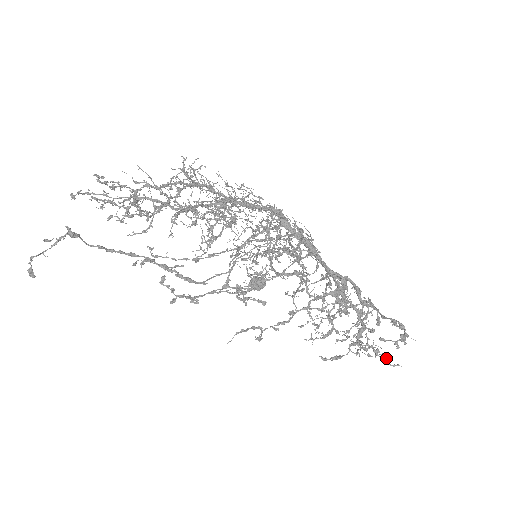
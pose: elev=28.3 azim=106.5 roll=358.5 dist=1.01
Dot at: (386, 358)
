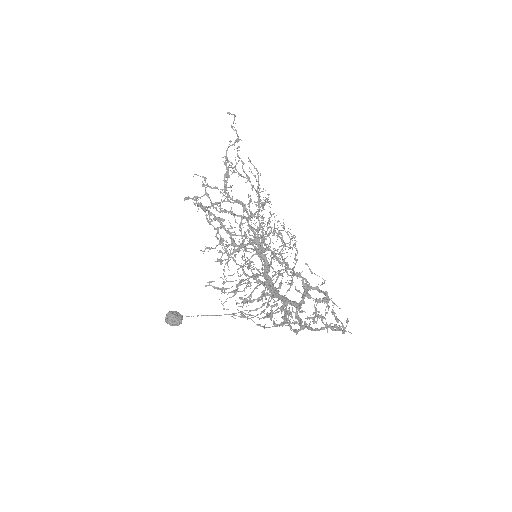
Dot at: (338, 320)
